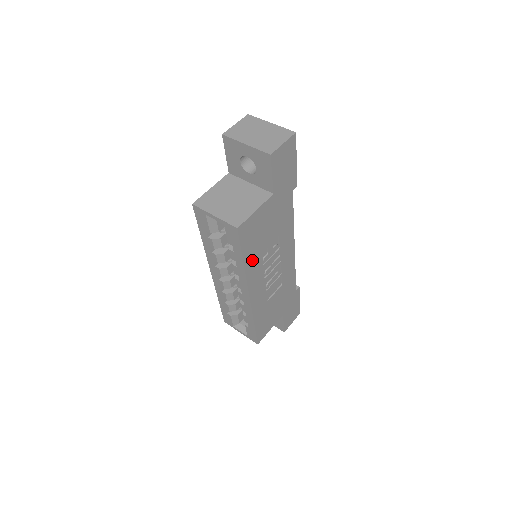
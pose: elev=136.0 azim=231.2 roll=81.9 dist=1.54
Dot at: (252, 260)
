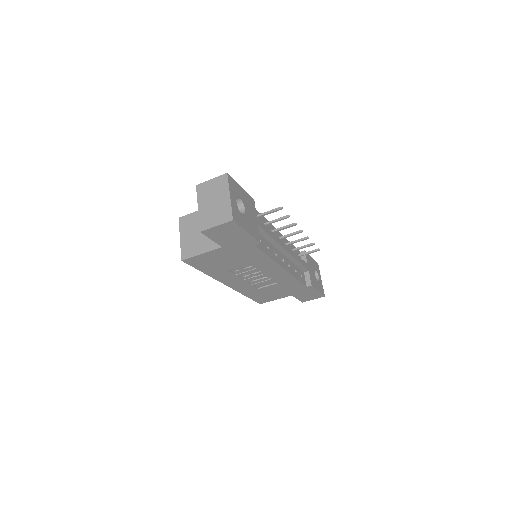
Dot at: (217, 272)
